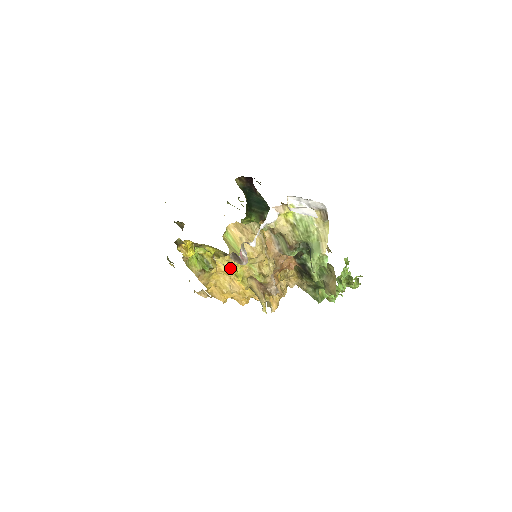
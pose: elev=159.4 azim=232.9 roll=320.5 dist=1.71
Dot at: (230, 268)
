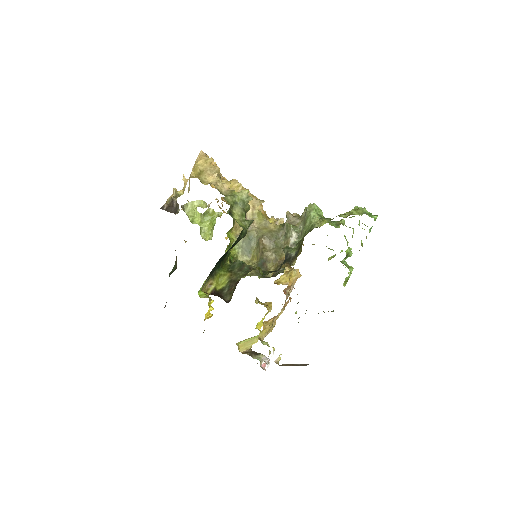
Dot at: occluded
